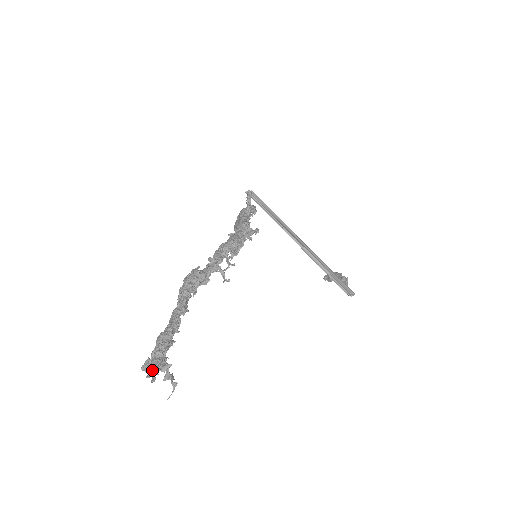
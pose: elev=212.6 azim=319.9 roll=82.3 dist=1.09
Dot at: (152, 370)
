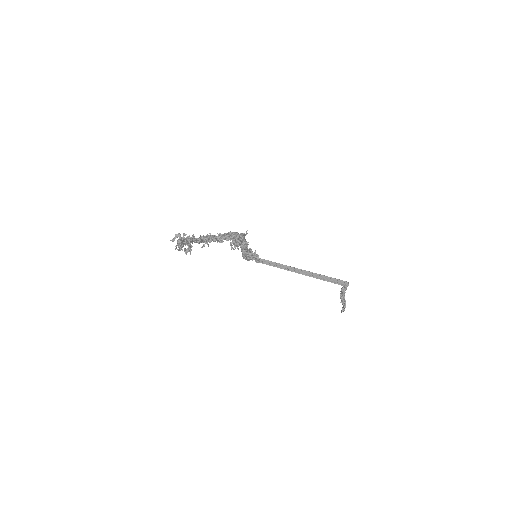
Dot at: (177, 244)
